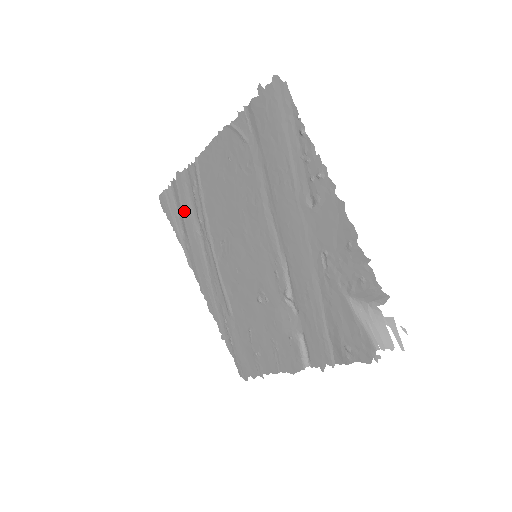
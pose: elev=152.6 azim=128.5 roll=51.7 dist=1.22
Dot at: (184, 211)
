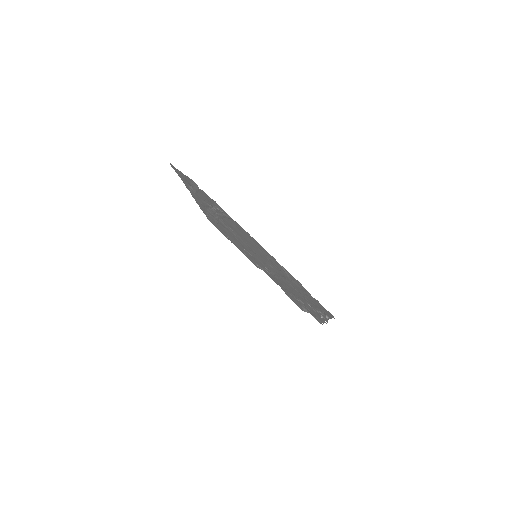
Dot at: (199, 193)
